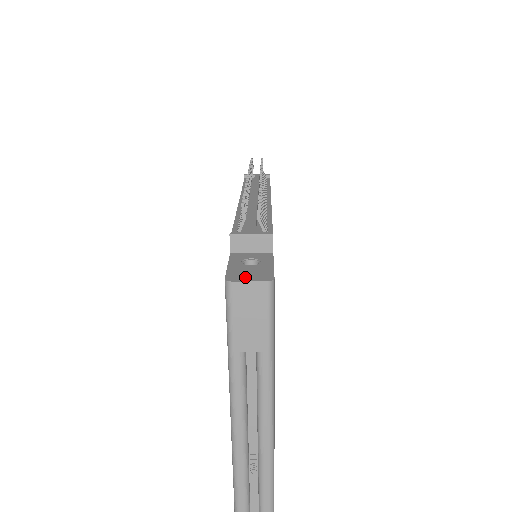
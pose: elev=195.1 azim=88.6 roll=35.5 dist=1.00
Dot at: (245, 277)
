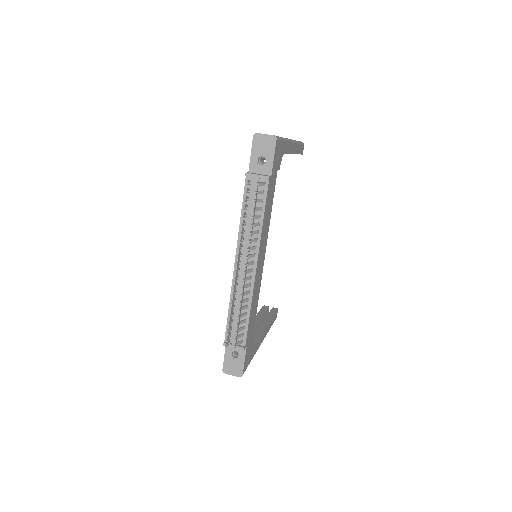
Dot at: (231, 371)
